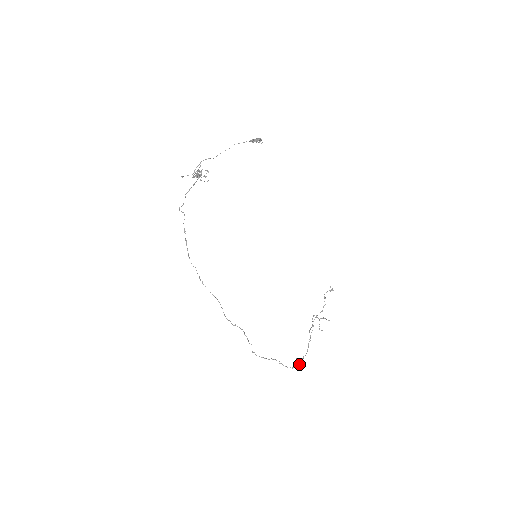
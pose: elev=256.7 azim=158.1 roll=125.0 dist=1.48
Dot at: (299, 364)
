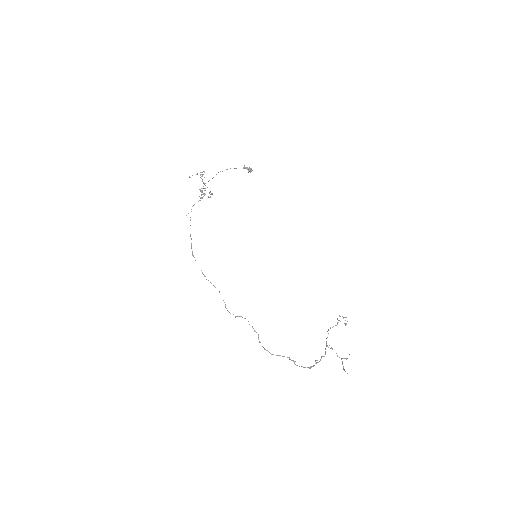
Dot at: (317, 362)
